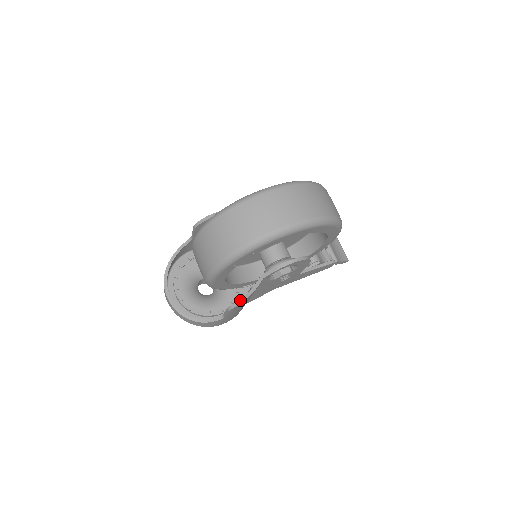
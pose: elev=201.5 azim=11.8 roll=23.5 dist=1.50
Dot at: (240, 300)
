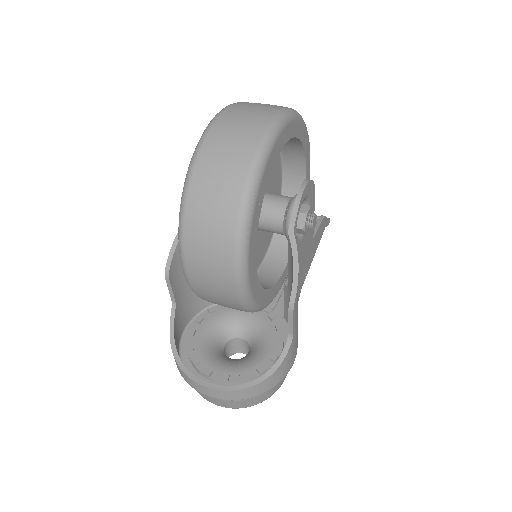
Dot at: (293, 282)
